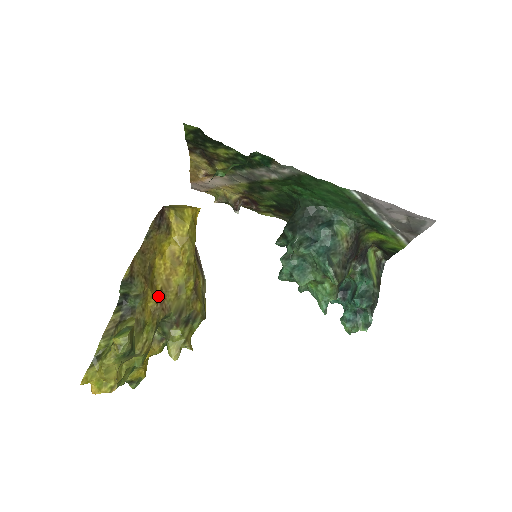
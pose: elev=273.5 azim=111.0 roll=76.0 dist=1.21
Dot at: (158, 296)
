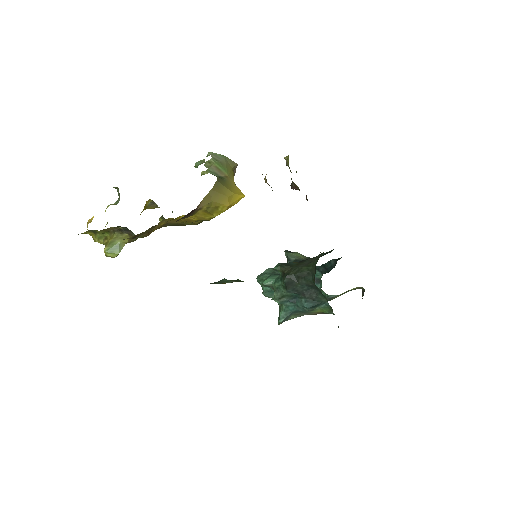
Dot at: (159, 226)
